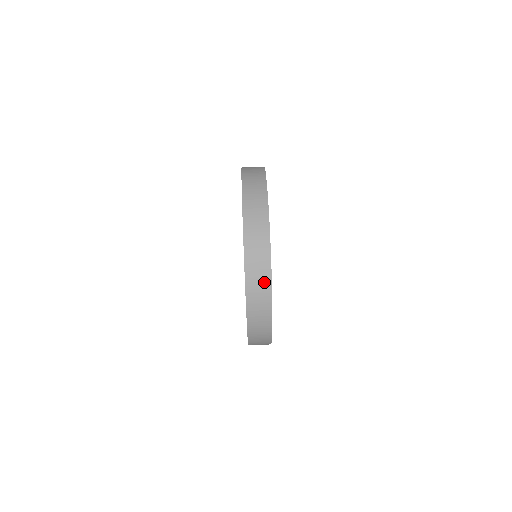
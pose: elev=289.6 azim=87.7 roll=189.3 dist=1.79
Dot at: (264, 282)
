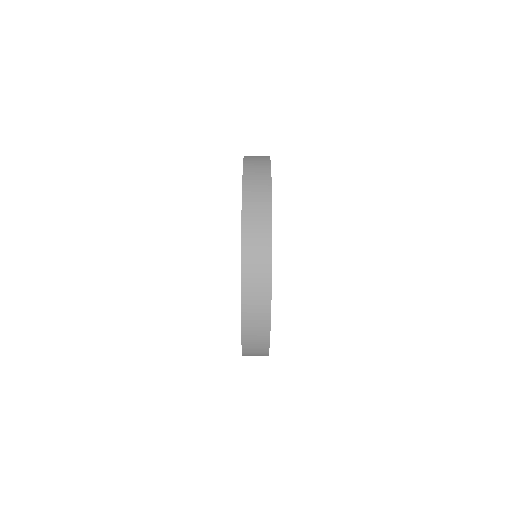
Dot at: occluded
